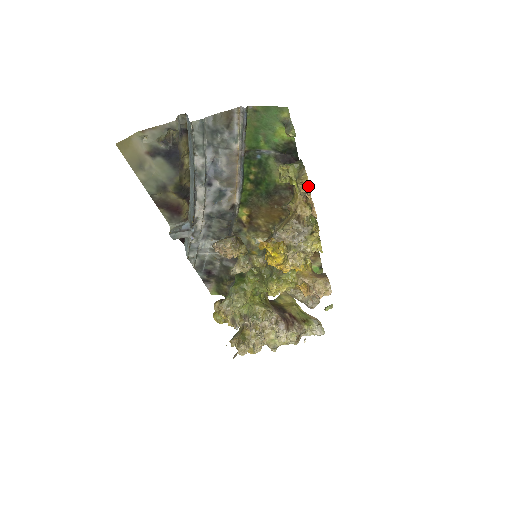
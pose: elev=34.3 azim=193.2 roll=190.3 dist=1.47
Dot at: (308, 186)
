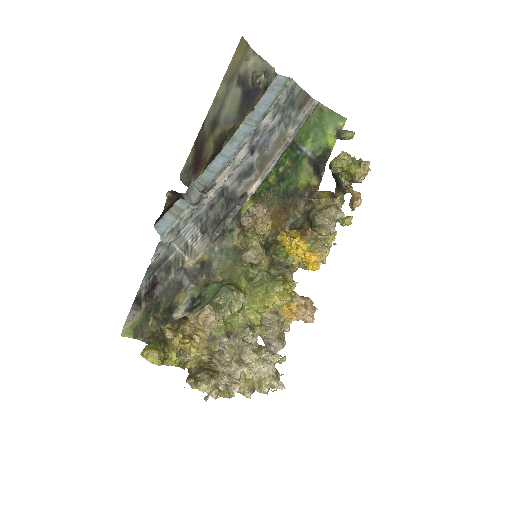
Dot at: (367, 171)
